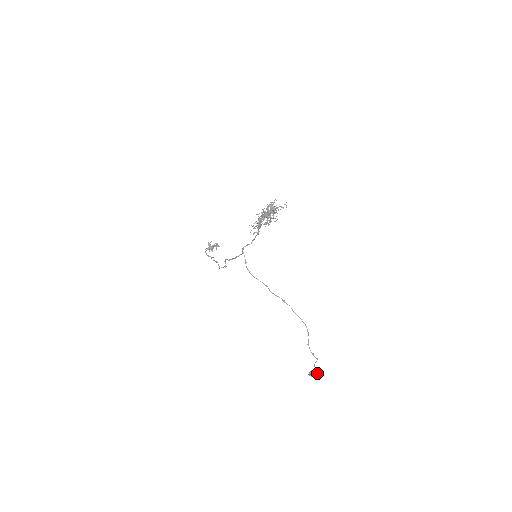
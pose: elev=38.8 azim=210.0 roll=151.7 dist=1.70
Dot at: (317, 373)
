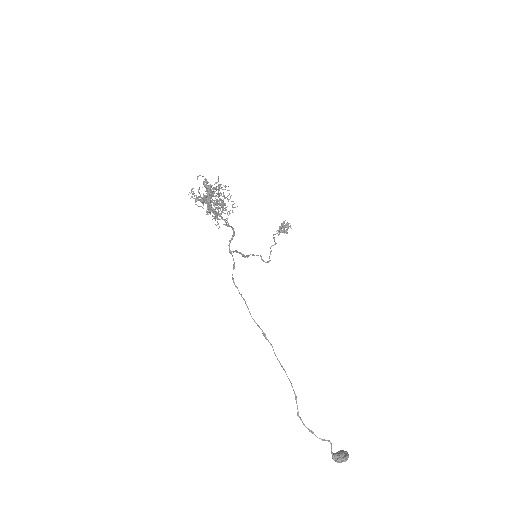
Dot at: (340, 460)
